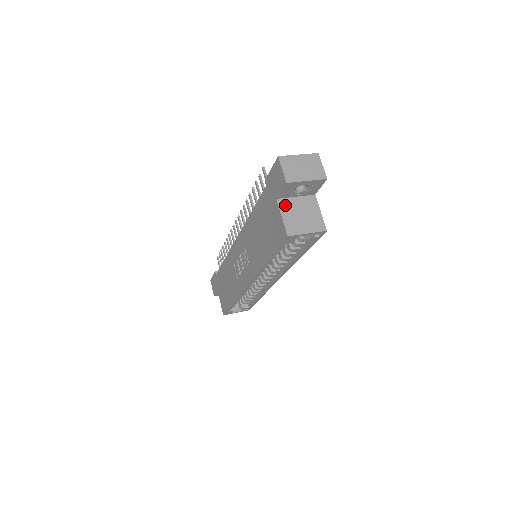
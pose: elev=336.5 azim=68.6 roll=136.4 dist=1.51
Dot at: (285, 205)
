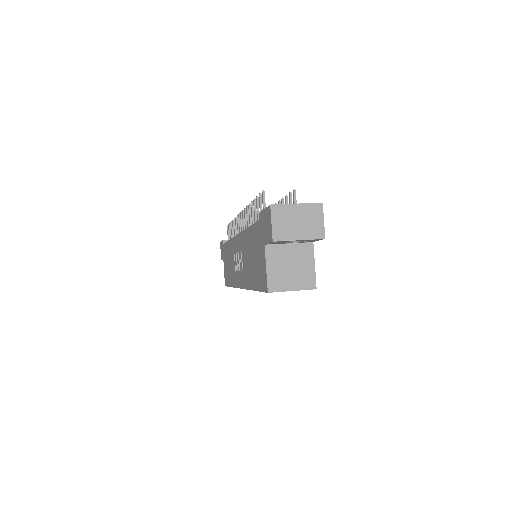
Dot at: (273, 253)
